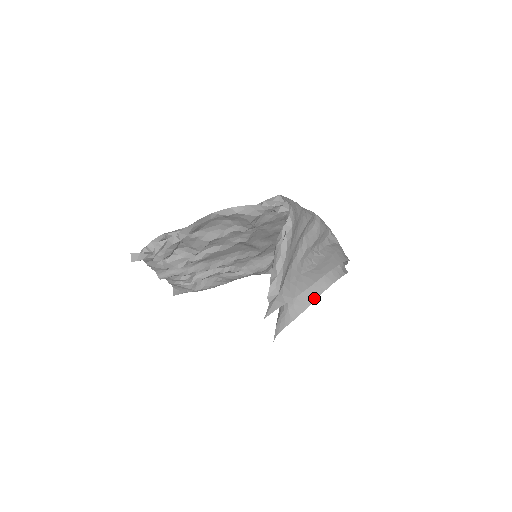
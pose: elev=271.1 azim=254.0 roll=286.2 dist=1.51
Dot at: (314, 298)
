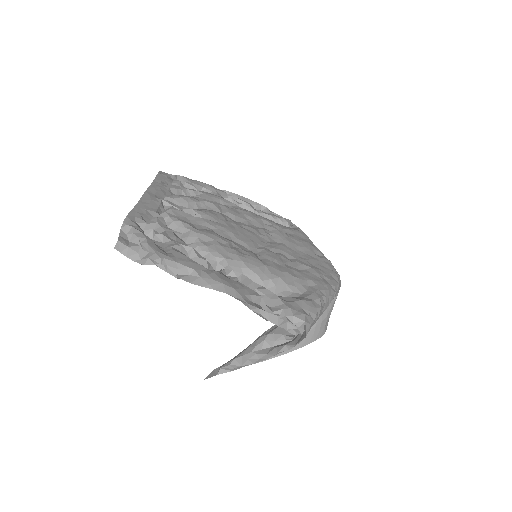
Dot at: occluded
